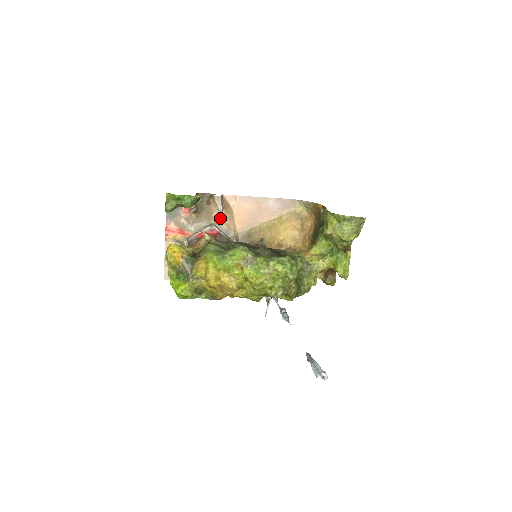
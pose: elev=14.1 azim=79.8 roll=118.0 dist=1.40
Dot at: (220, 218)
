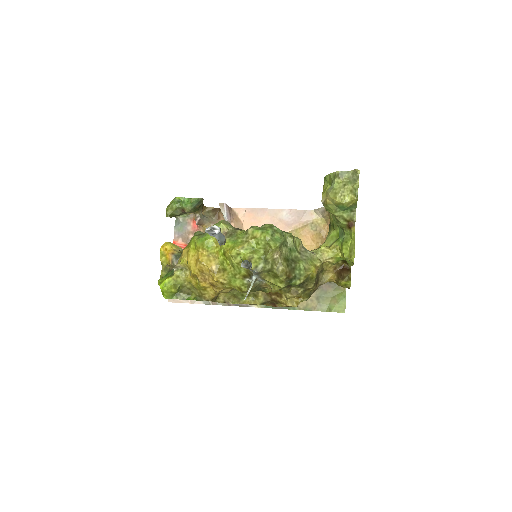
Dot at: occluded
